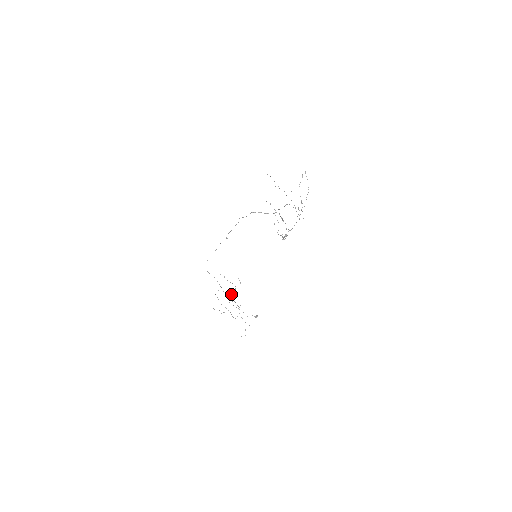
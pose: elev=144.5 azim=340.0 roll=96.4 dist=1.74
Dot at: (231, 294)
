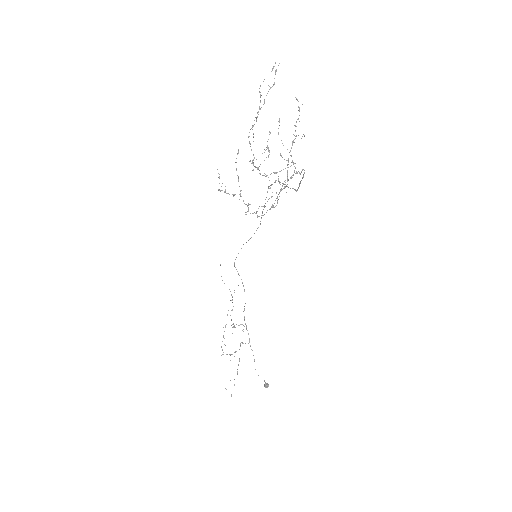
Dot at: occluded
